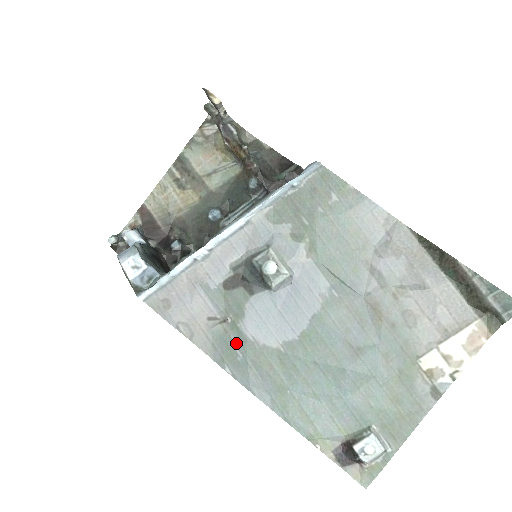
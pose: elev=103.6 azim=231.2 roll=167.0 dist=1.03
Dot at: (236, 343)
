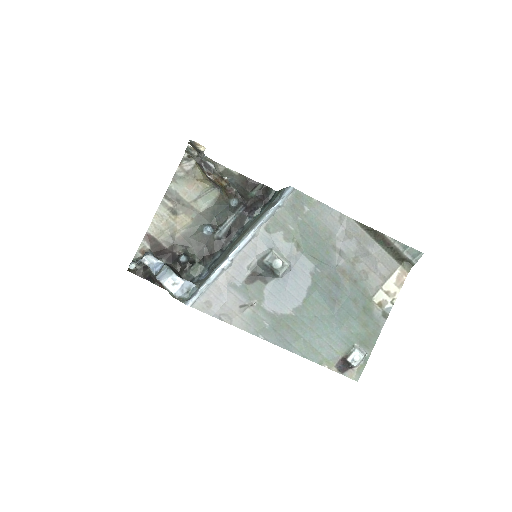
Dot at: (263, 318)
